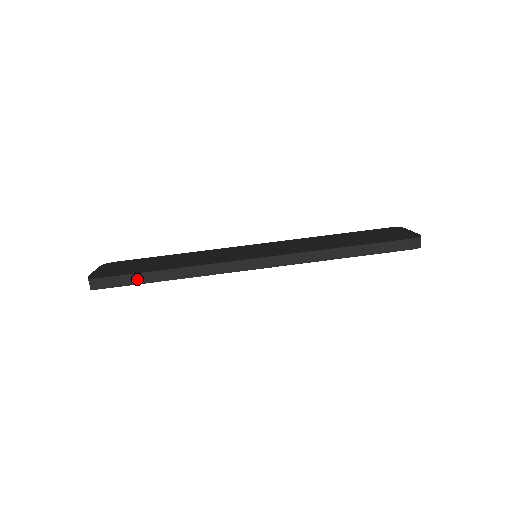
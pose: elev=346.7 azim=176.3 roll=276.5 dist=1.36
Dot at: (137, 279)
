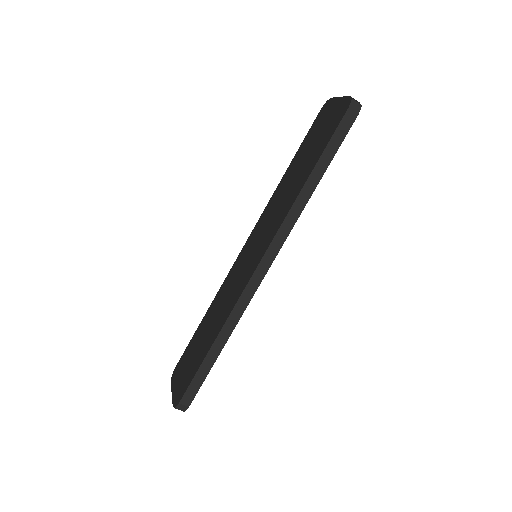
Dot at: (203, 373)
